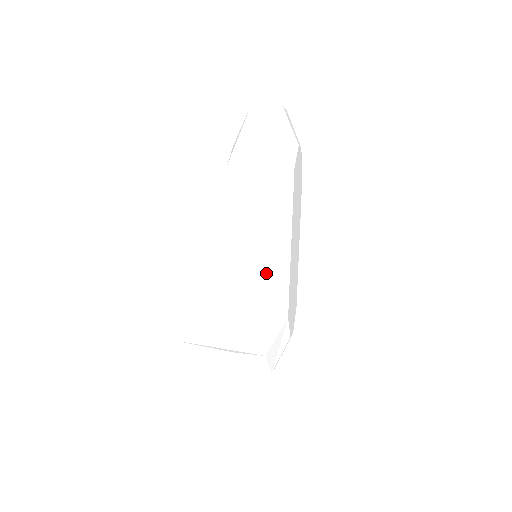
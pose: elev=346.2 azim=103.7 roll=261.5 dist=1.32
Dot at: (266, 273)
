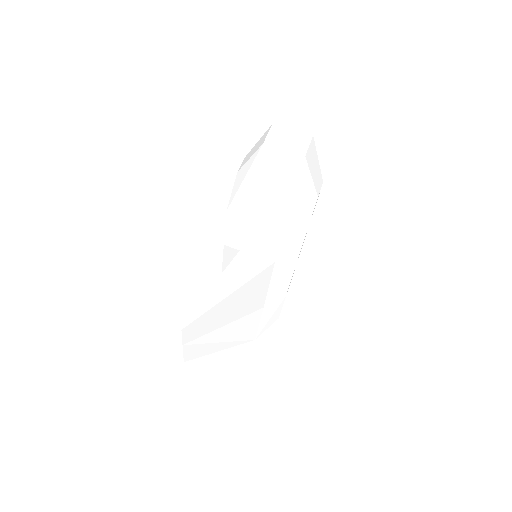
Dot at: (261, 303)
